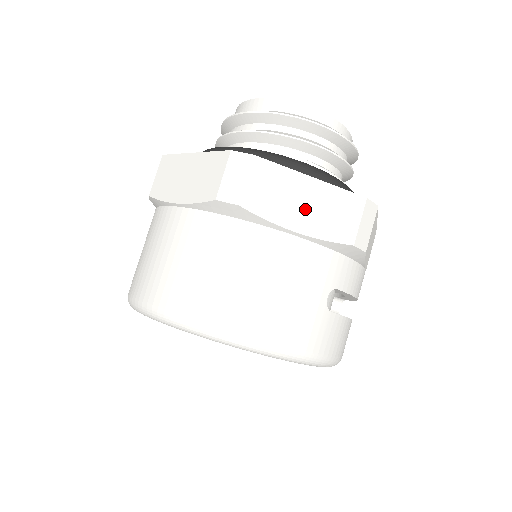
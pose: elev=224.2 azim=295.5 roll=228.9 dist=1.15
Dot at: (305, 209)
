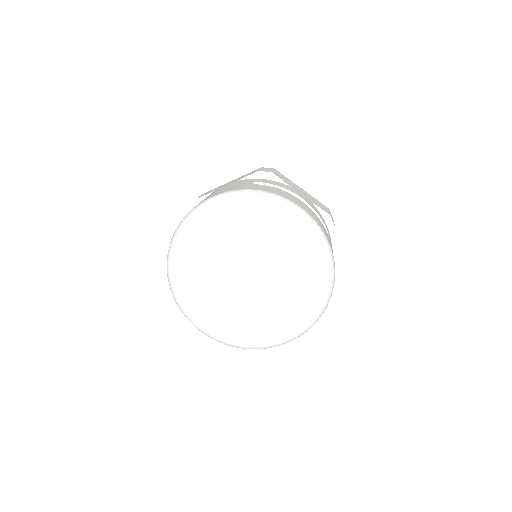
Dot at: occluded
